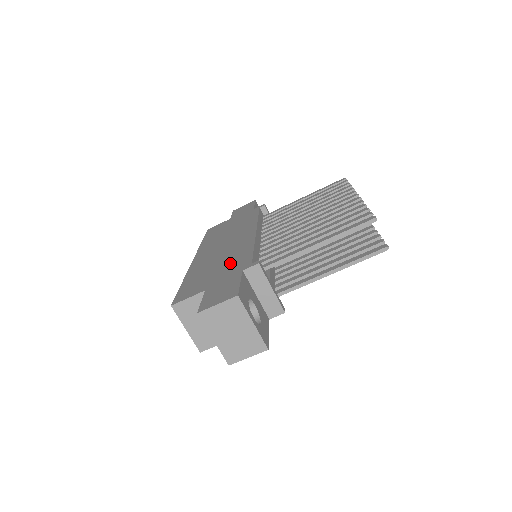
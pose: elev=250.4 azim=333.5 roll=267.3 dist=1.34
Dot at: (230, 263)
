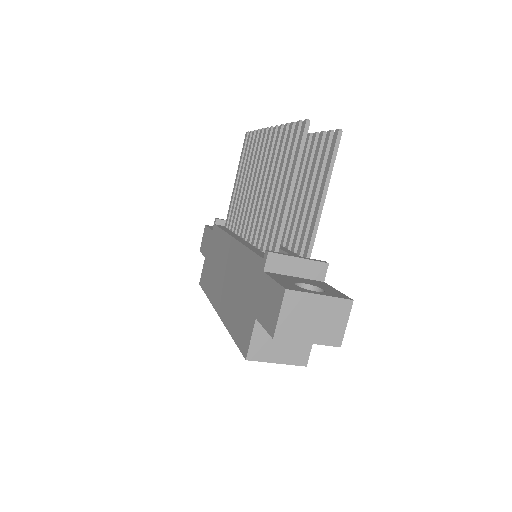
Dot at: (247, 280)
